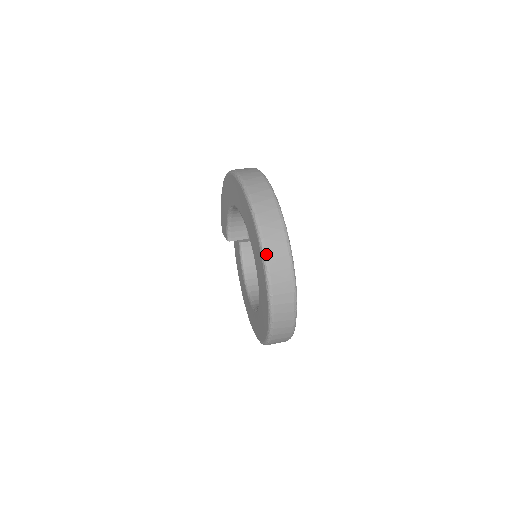
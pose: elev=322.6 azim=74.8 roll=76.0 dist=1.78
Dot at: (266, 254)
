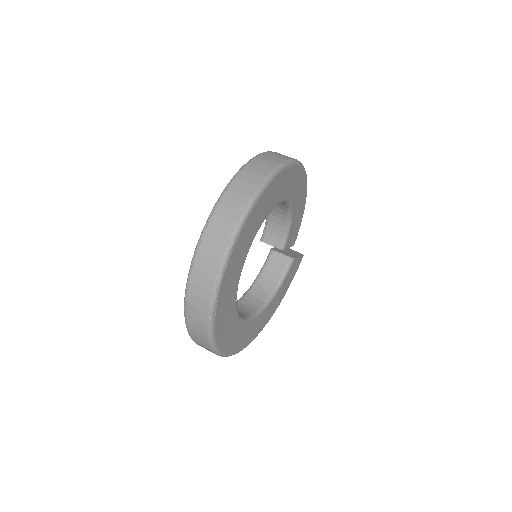
Dot at: (210, 219)
